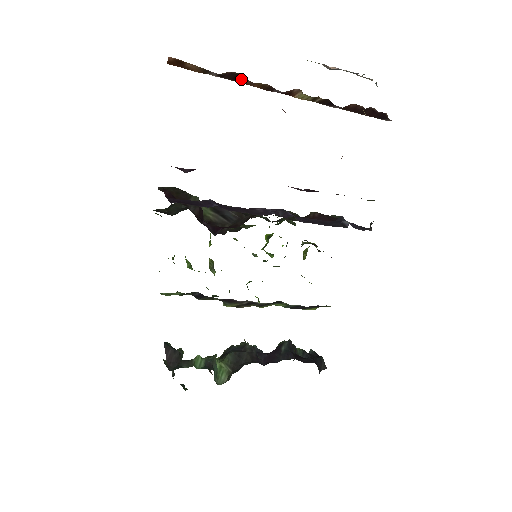
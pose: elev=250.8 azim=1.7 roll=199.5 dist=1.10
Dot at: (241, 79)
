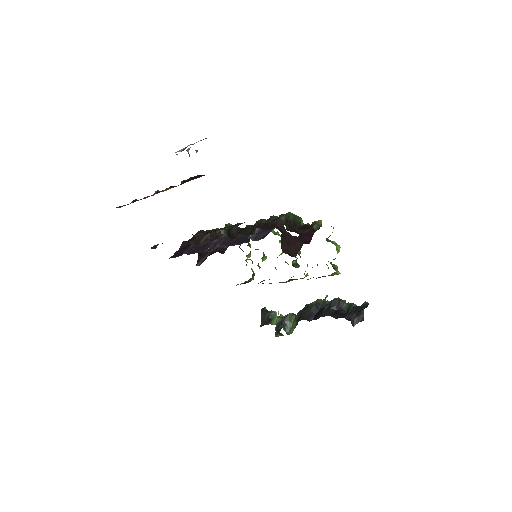
Dot at: occluded
